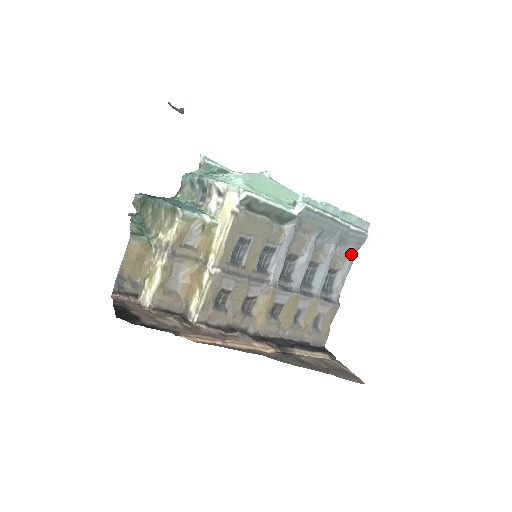
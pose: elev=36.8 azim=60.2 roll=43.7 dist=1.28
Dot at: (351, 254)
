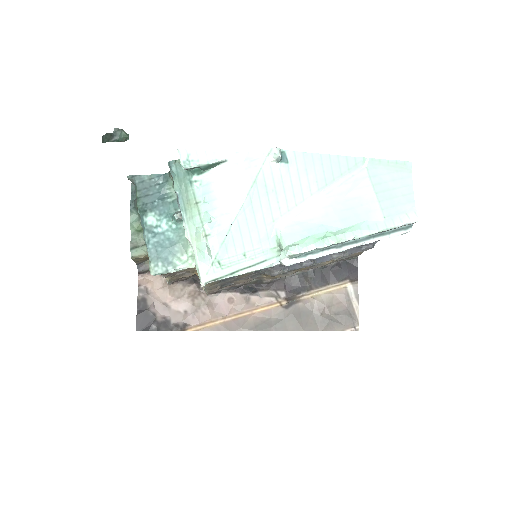
Dot at: occluded
